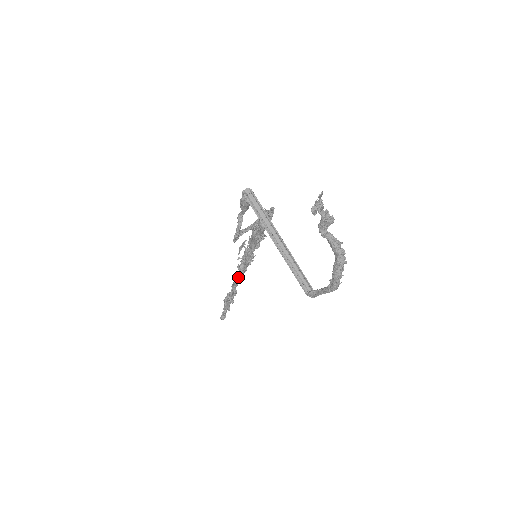
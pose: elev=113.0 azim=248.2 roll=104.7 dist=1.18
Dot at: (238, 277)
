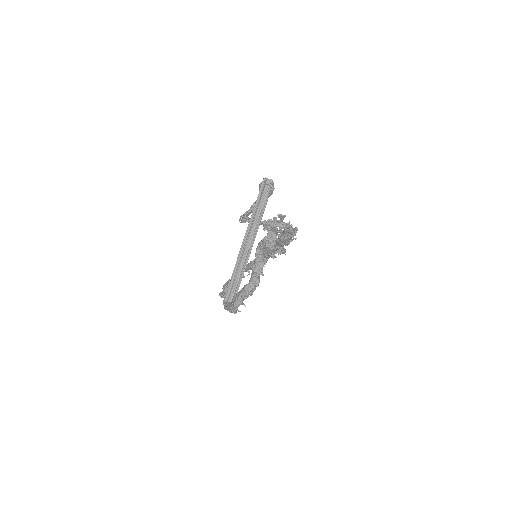
Dot at: occluded
